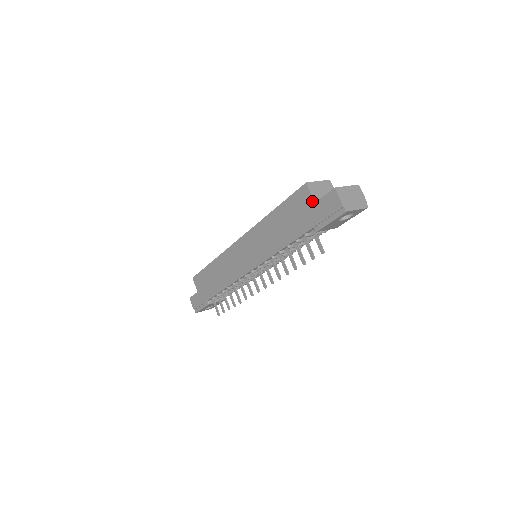
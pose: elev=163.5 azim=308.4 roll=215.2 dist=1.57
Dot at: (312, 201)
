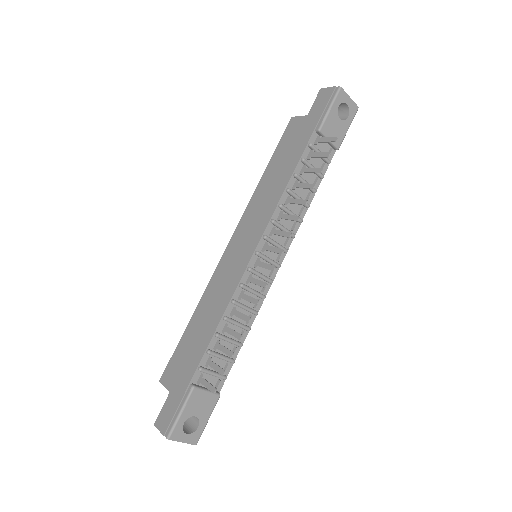
Dot at: (304, 117)
